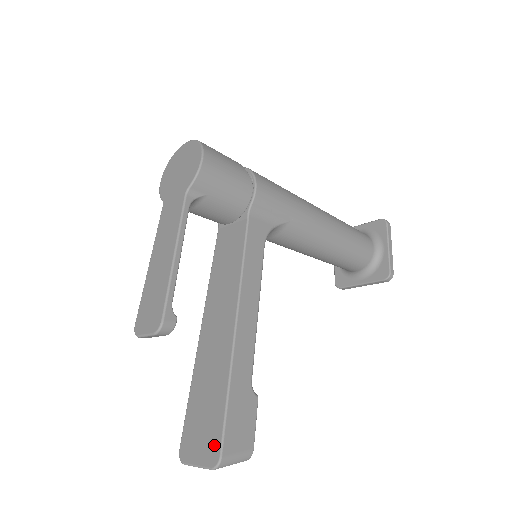
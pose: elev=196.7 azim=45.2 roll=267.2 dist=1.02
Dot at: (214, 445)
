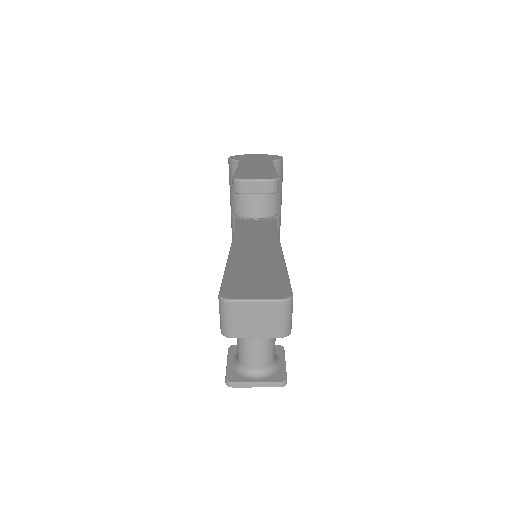
Dot at: (280, 289)
